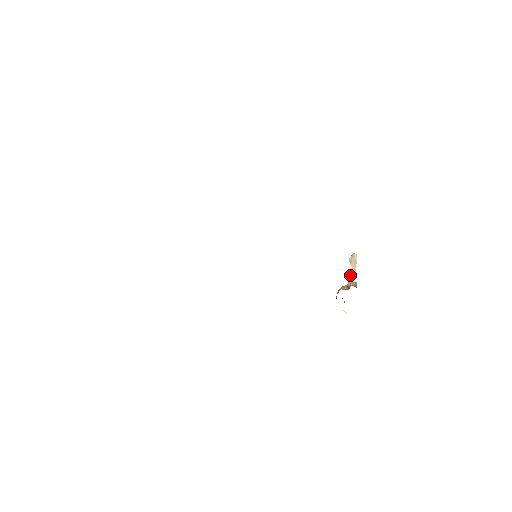
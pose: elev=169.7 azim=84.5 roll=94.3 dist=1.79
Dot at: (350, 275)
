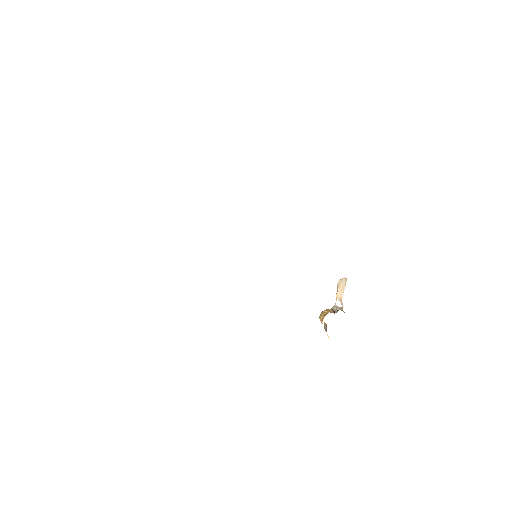
Dot at: (336, 299)
